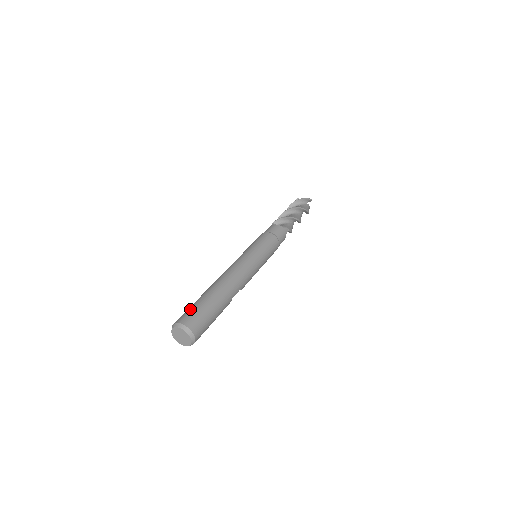
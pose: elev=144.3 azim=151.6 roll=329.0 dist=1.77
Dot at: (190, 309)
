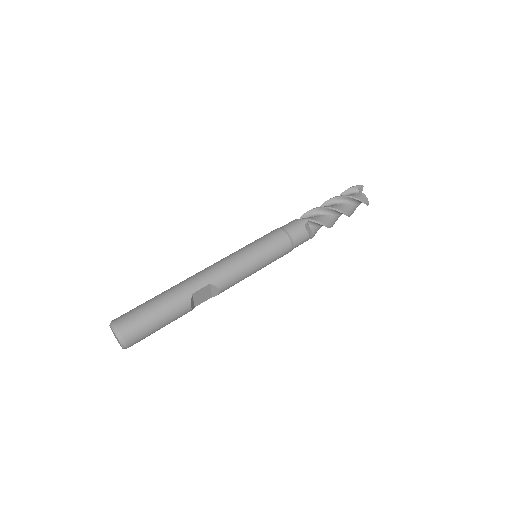
Dot at: occluded
